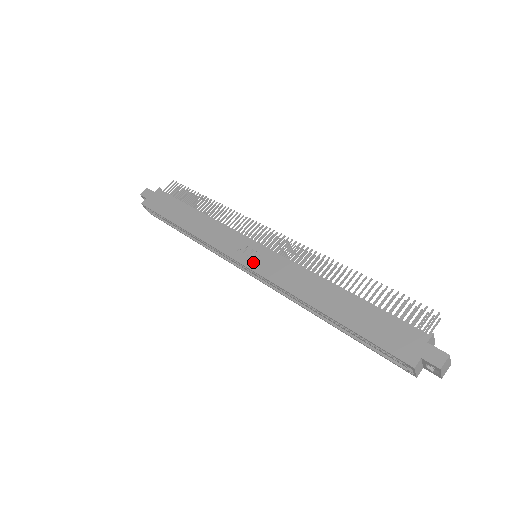
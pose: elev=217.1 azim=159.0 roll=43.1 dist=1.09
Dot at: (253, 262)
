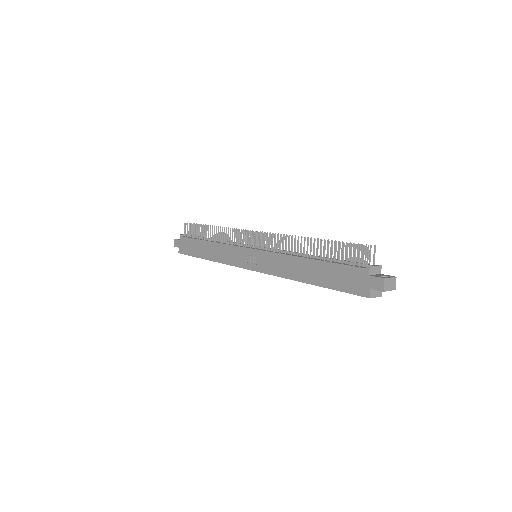
Dot at: (255, 265)
